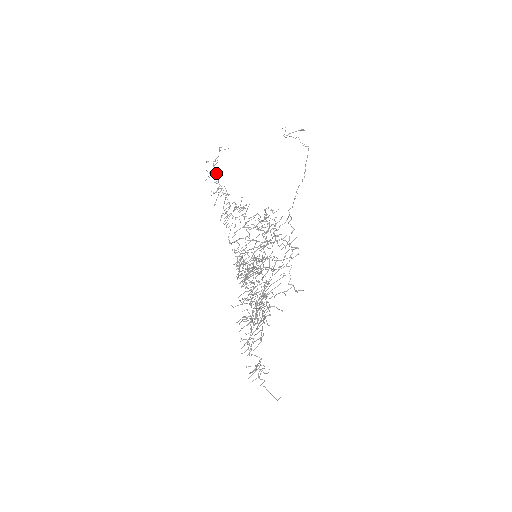
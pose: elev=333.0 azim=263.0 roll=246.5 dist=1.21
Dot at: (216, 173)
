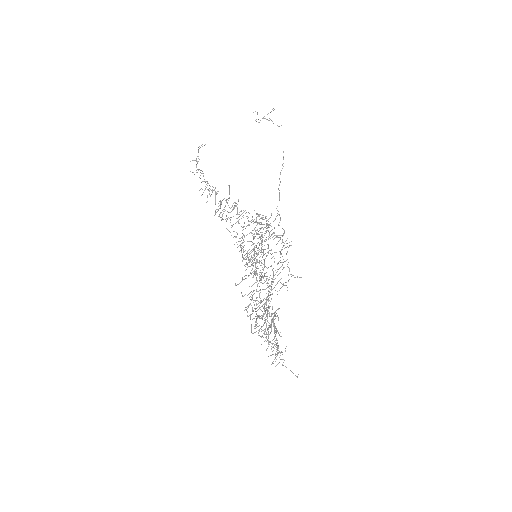
Dot at: (201, 173)
